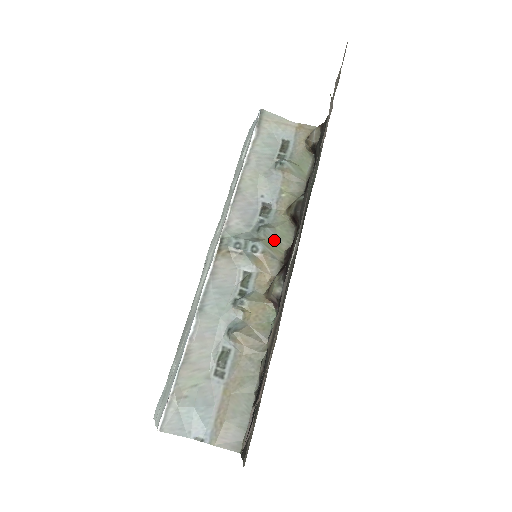
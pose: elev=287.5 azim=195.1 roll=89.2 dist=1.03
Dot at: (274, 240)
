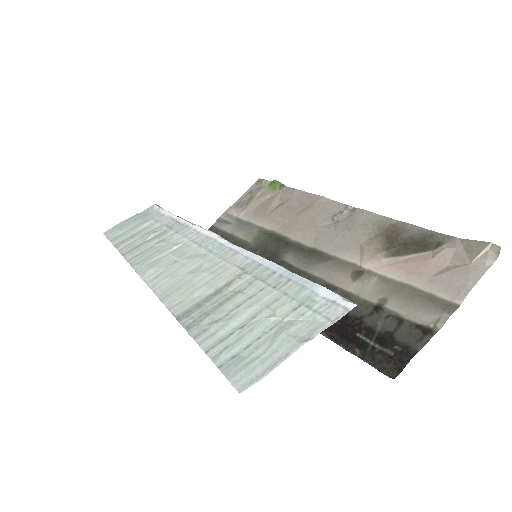
Dot at: occluded
